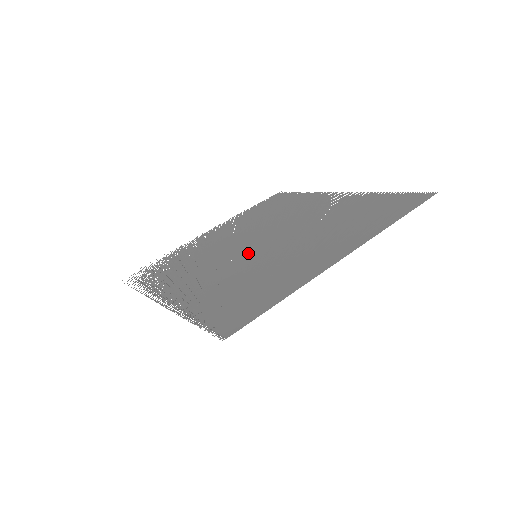
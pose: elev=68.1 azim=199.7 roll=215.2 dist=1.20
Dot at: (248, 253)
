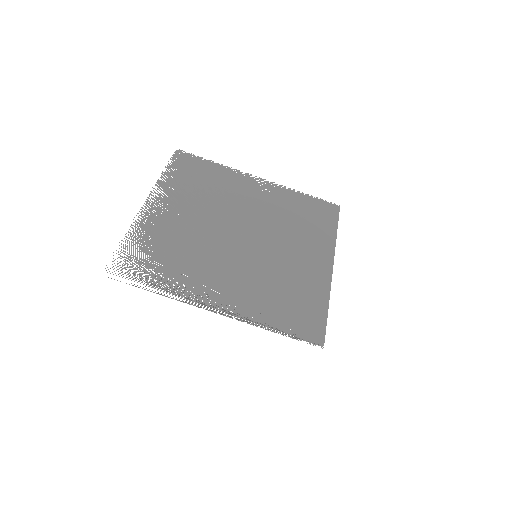
Dot at: (245, 252)
